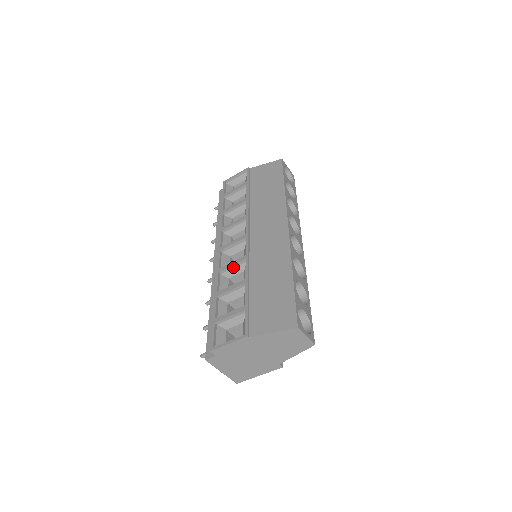
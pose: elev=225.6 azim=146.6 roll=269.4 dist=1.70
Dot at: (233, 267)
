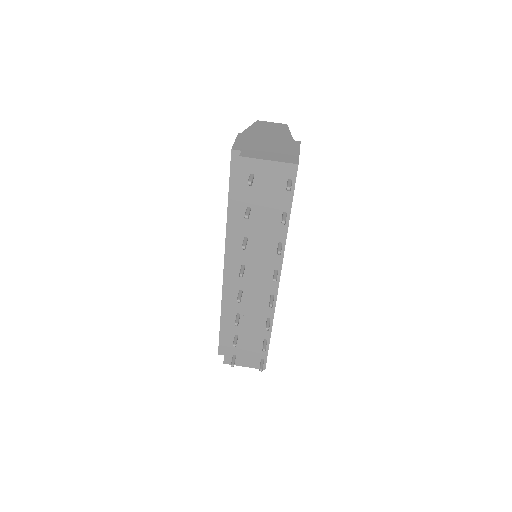
Dot at: occluded
